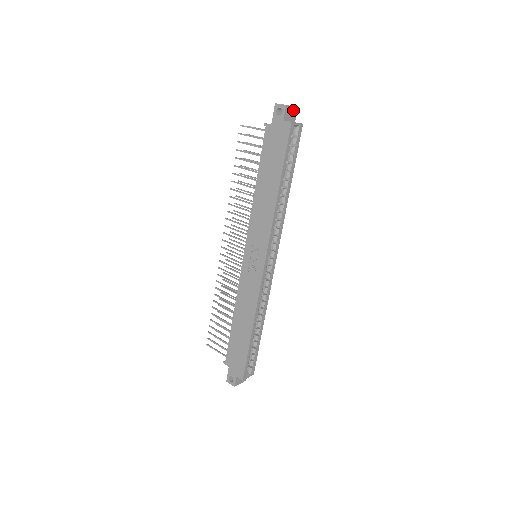
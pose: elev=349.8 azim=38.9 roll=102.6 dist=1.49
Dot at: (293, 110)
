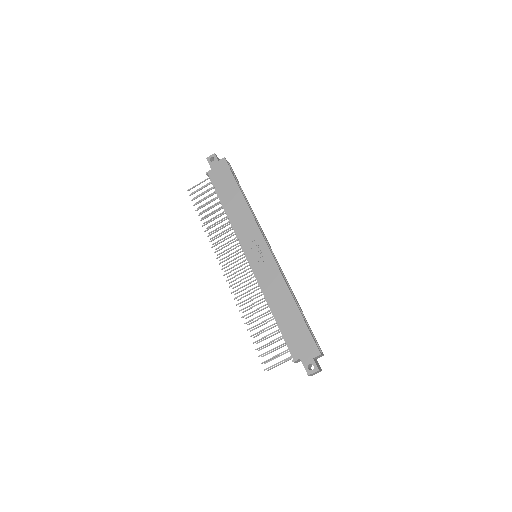
Dot at: (219, 159)
